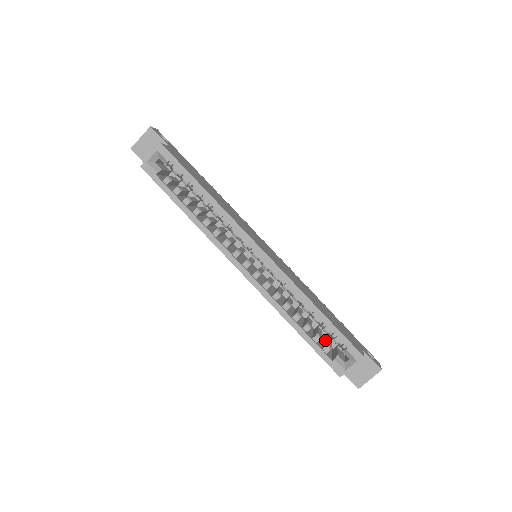
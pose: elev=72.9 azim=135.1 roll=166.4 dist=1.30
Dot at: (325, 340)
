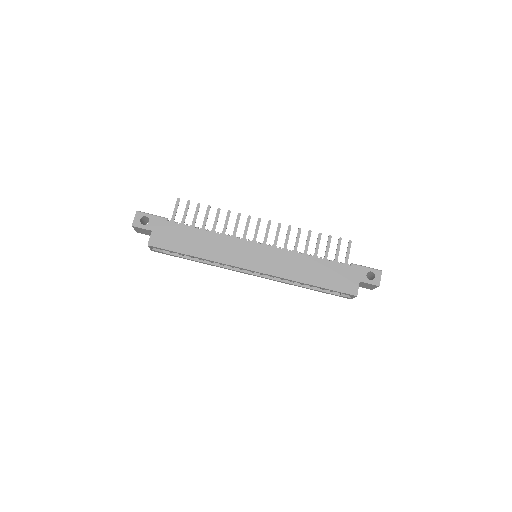
Dot at: occluded
